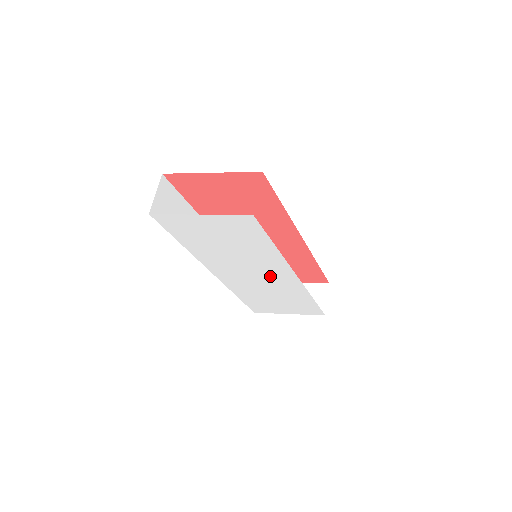
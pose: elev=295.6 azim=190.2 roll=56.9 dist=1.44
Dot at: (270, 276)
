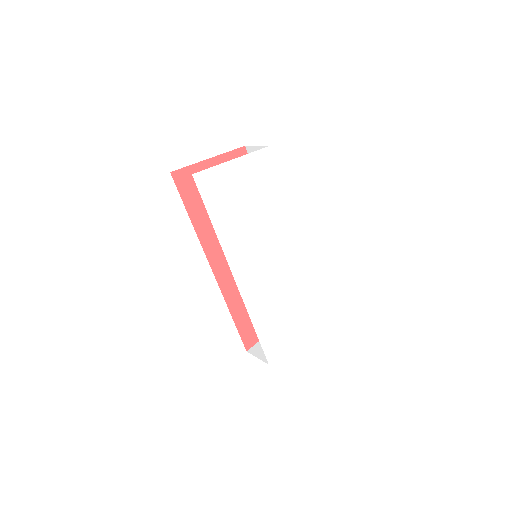
Dot at: (281, 255)
